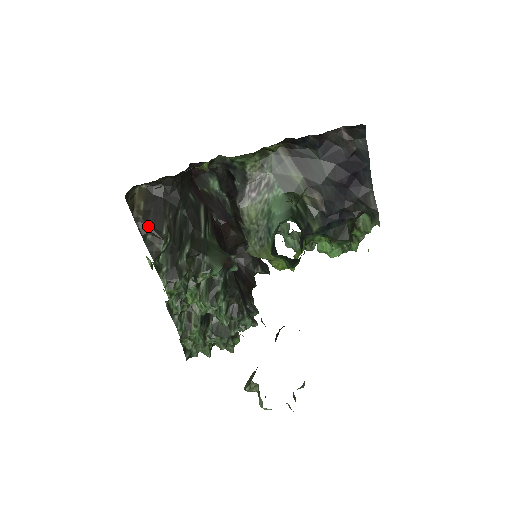
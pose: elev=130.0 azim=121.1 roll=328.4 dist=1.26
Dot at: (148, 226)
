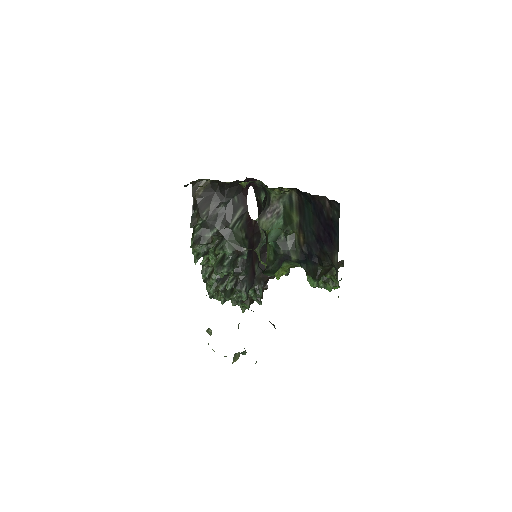
Dot at: (197, 205)
